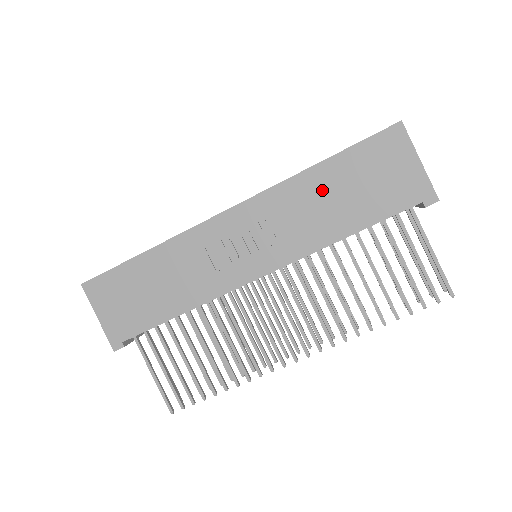
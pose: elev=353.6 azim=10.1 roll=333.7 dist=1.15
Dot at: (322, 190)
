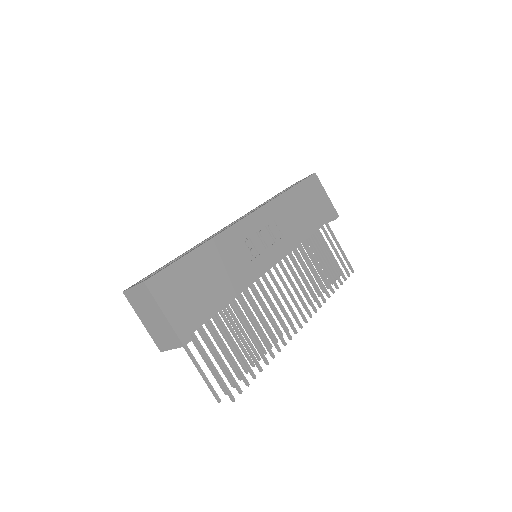
Dot at: (293, 206)
